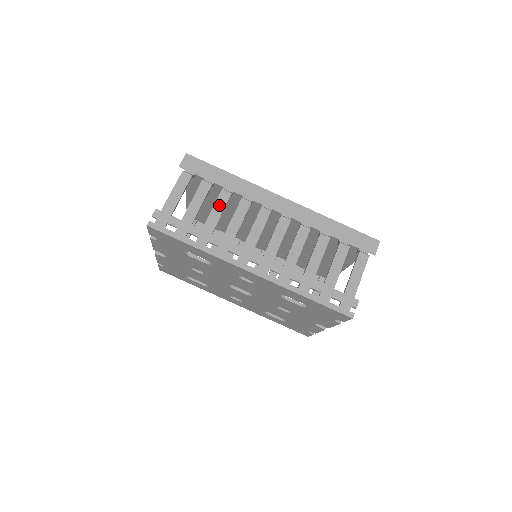
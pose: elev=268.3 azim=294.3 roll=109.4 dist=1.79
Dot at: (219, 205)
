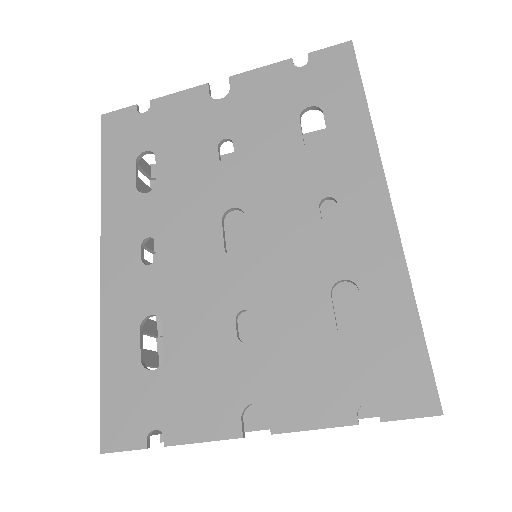
Dot at: occluded
